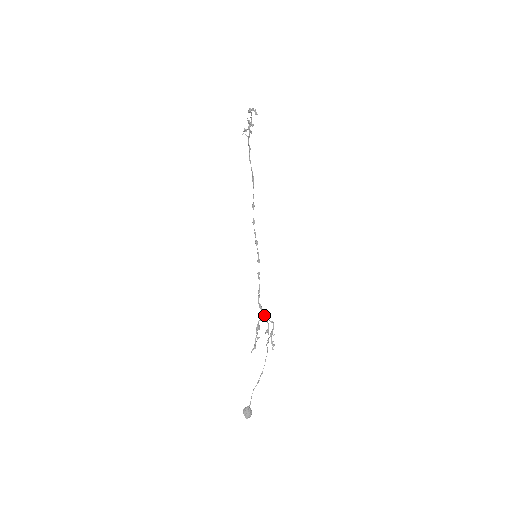
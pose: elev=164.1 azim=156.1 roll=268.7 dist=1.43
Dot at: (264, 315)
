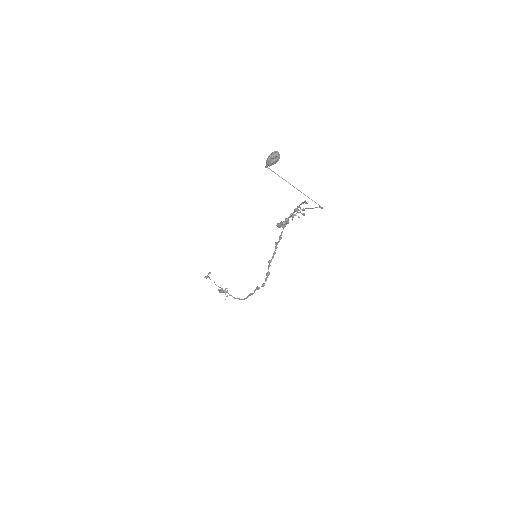
Dot at: (281, 226)
